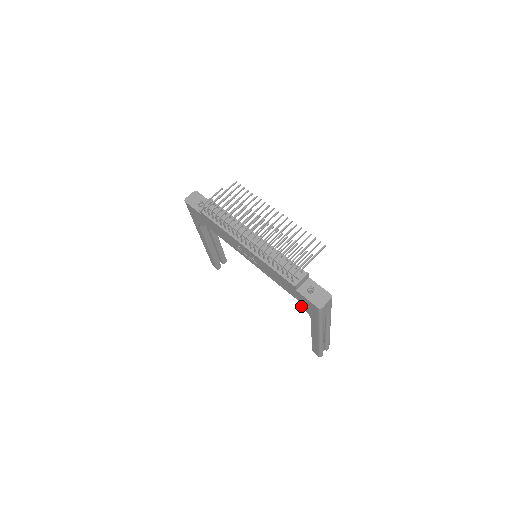
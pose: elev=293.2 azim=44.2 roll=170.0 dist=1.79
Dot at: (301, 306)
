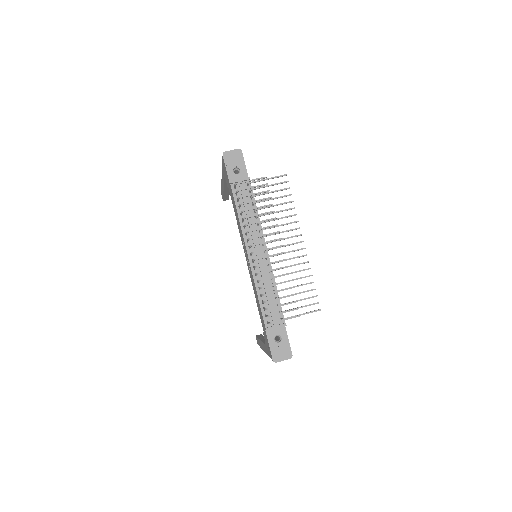
Dot at: (263, 333)
